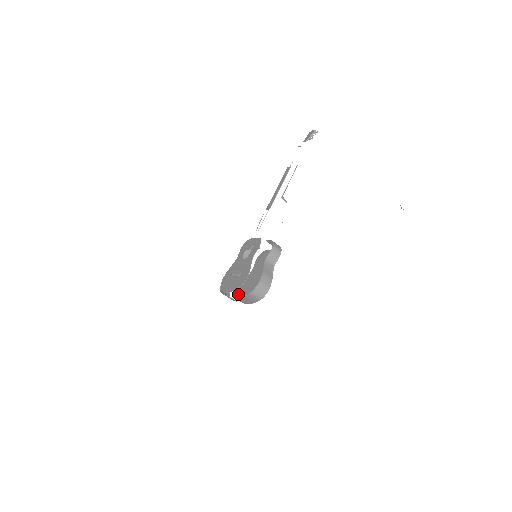
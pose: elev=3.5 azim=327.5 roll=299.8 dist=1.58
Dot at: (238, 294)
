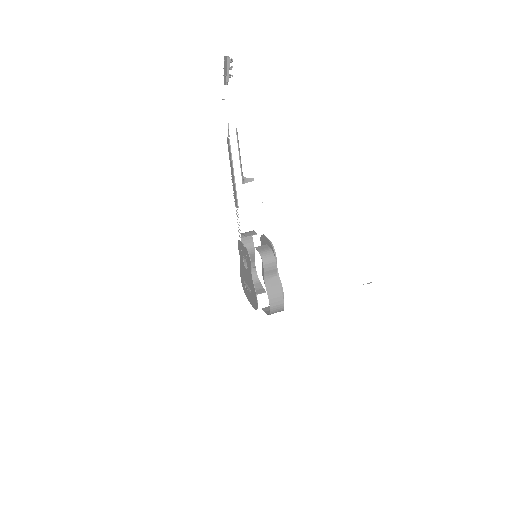
Dot at: occluded
